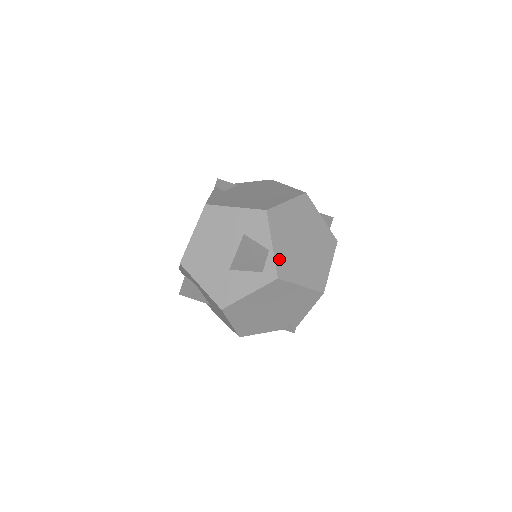
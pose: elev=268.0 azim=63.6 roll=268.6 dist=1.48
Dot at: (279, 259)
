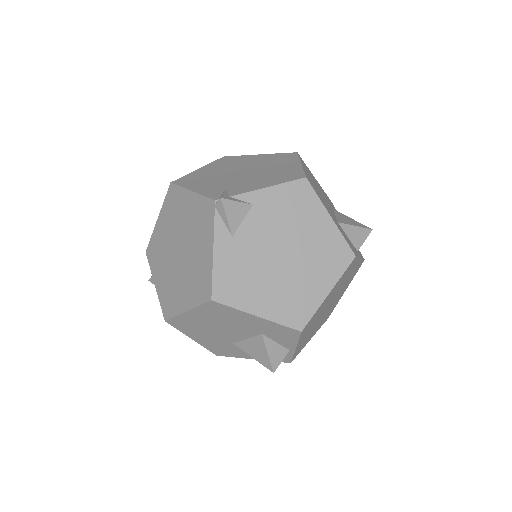
Dot at: (298, 350)
